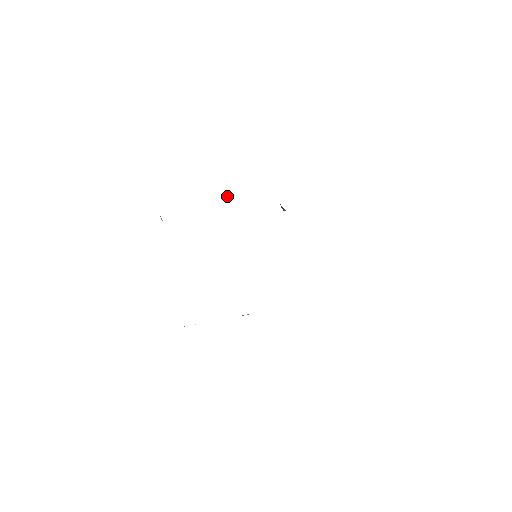
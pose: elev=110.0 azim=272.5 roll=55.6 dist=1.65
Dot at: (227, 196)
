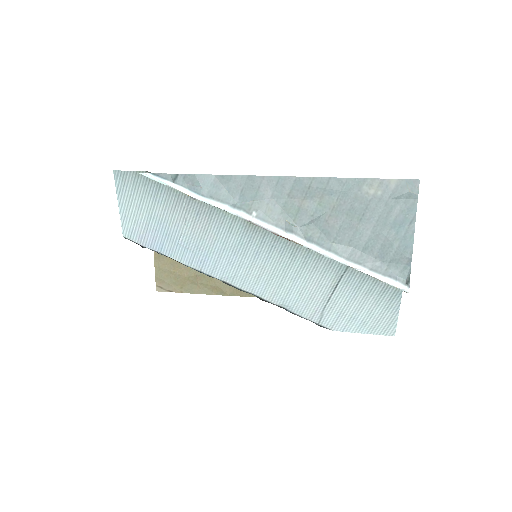
Dot at: occluded
